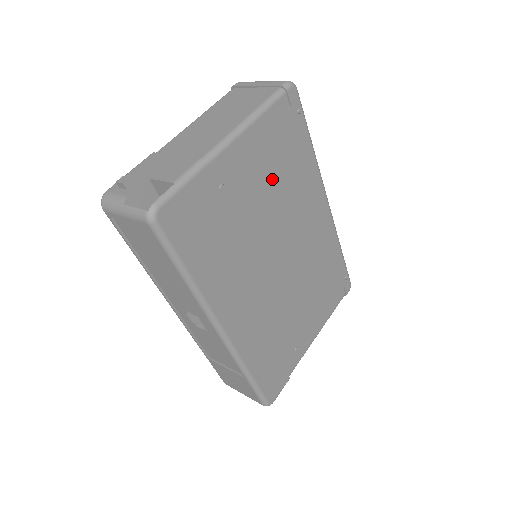
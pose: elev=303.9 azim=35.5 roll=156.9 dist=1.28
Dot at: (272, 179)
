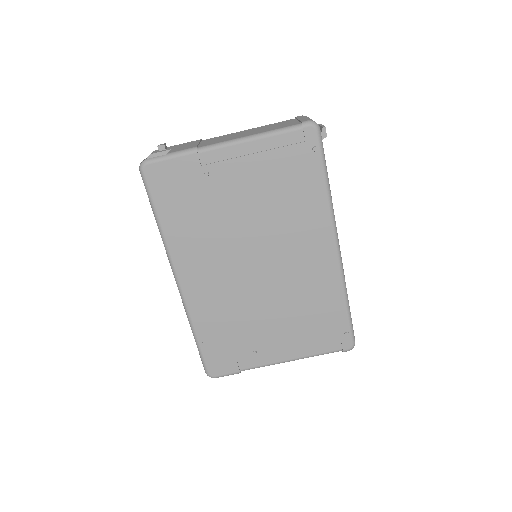
Dot at: (264, 192)
